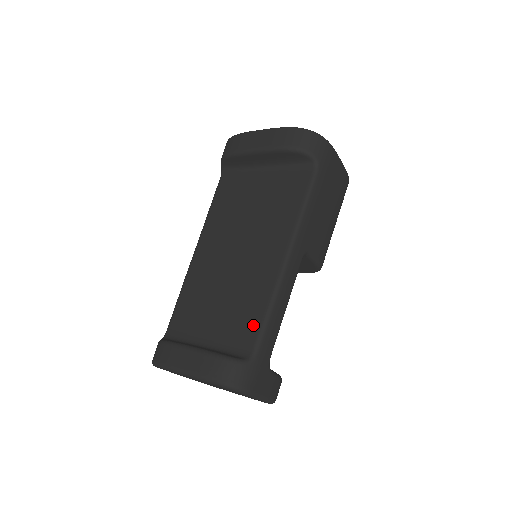
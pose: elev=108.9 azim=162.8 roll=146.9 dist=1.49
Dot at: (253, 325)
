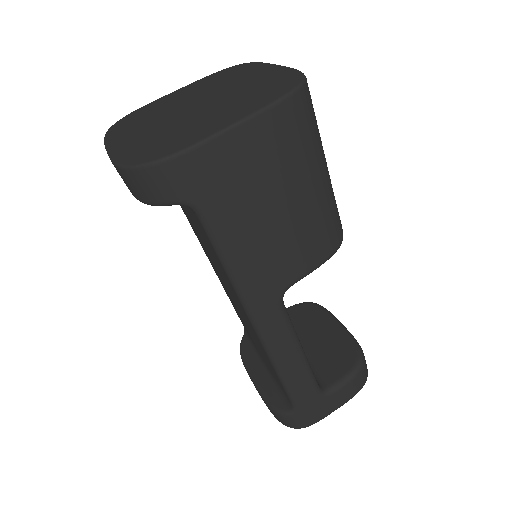
Dot at: (278, 381)
